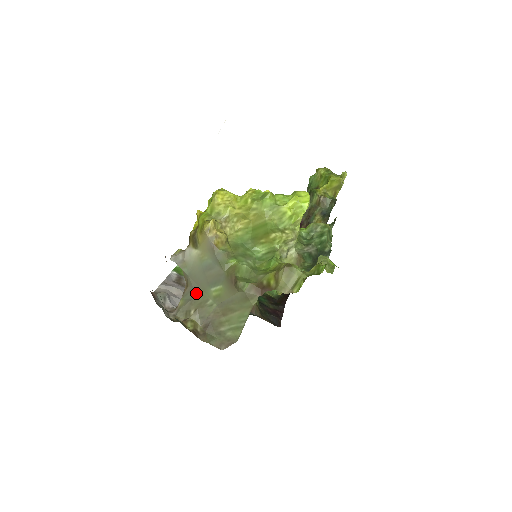
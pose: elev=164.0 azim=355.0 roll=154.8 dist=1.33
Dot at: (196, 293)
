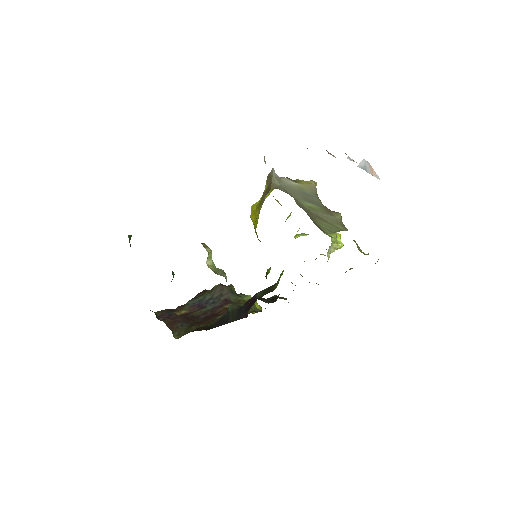
Dot at: (289, 194)
